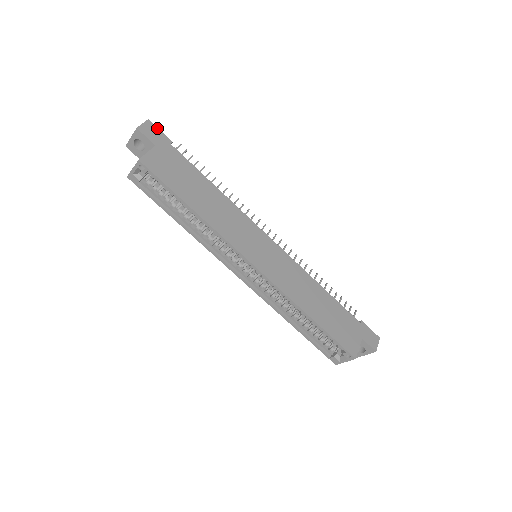
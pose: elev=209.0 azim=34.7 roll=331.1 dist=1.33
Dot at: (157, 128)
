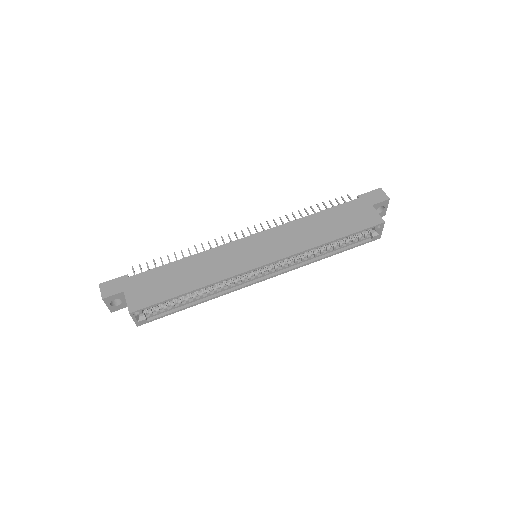
Dot at: (110, 281)
